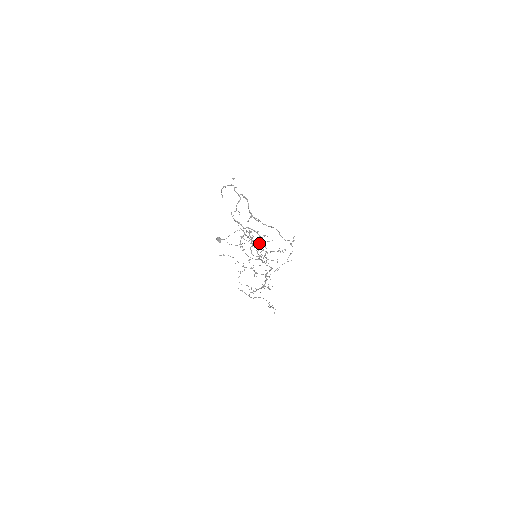
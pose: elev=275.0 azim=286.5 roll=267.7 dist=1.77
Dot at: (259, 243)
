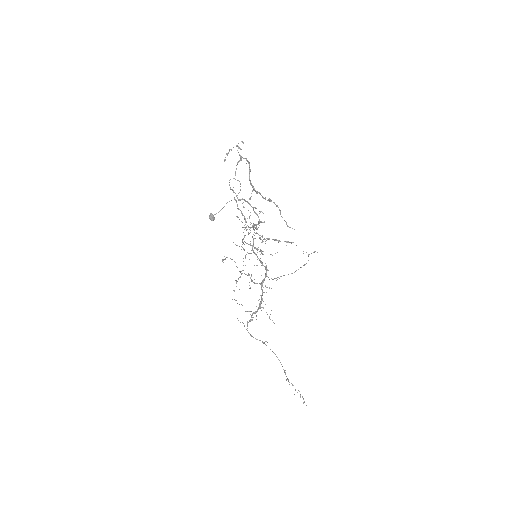
Dot at: (257, 228)
